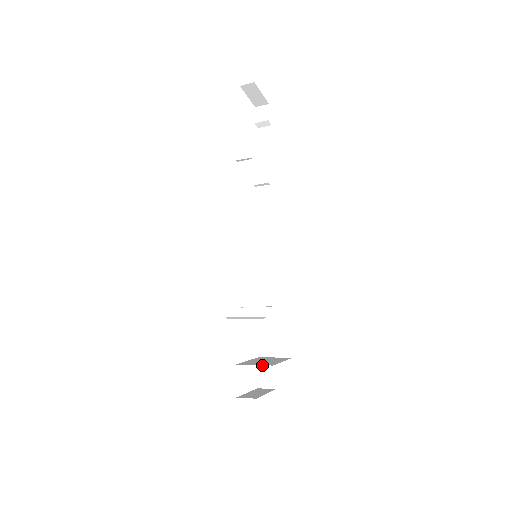
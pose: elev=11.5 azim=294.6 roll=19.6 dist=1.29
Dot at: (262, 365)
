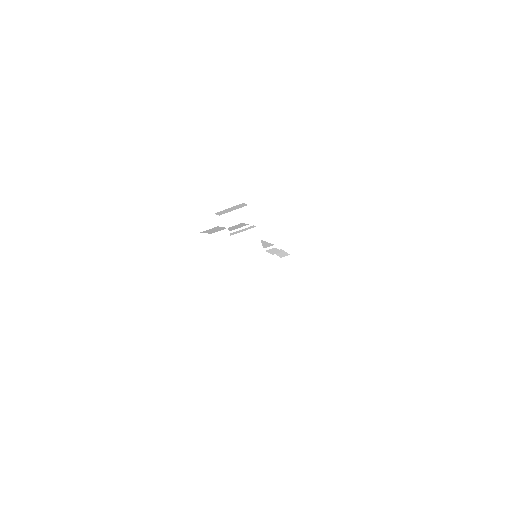
Dot at: occluded
